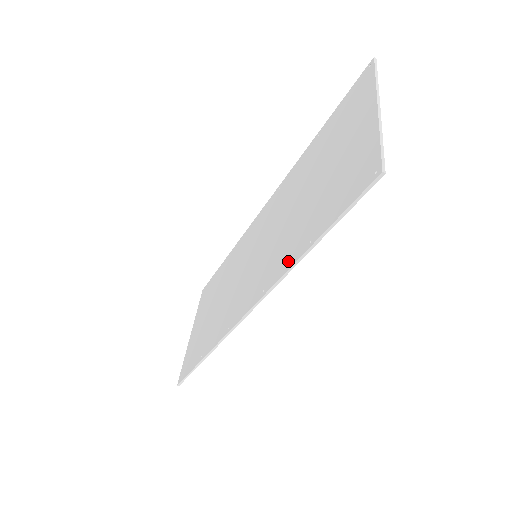
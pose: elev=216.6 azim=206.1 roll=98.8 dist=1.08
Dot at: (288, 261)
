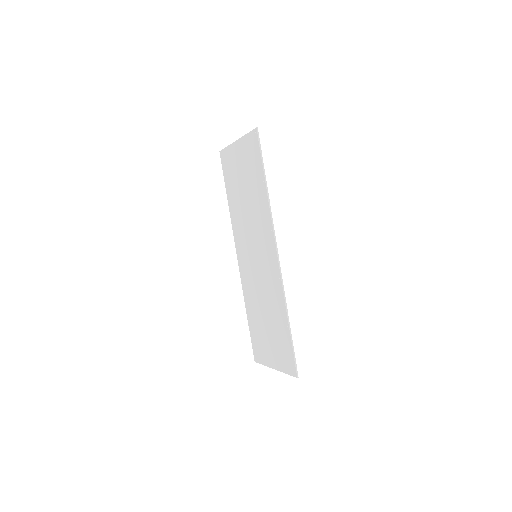
Dot at: (265, 203)
